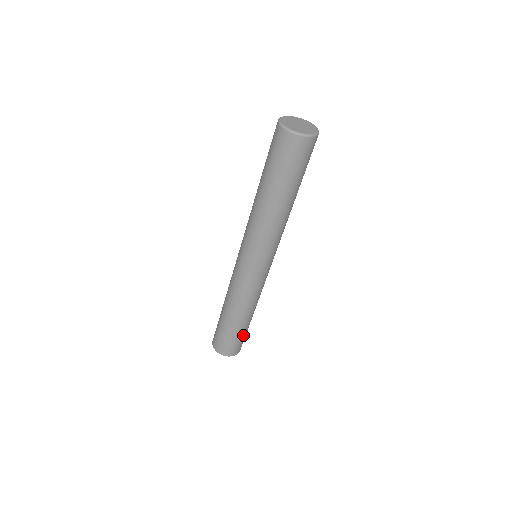
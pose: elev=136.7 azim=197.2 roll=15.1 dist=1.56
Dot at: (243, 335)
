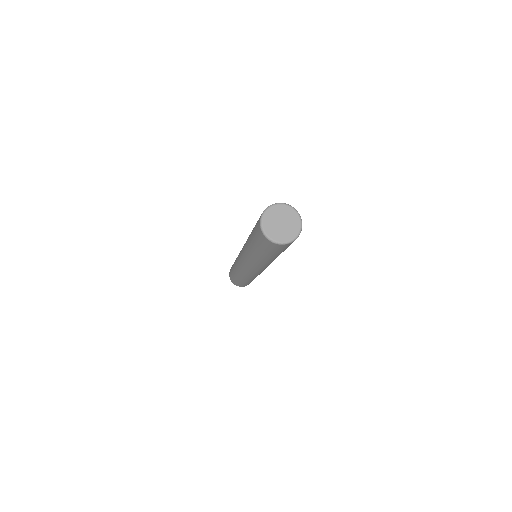
Dot at: occluded
